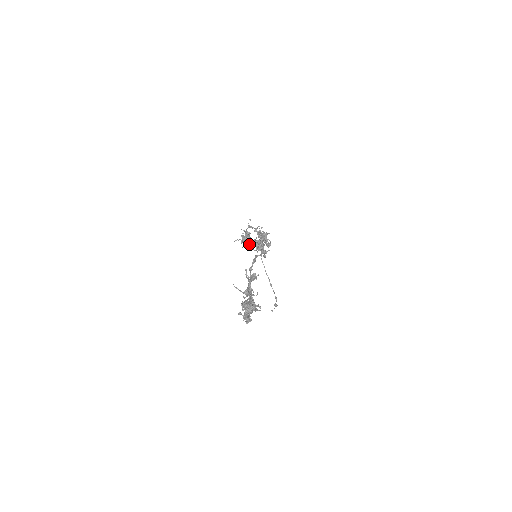
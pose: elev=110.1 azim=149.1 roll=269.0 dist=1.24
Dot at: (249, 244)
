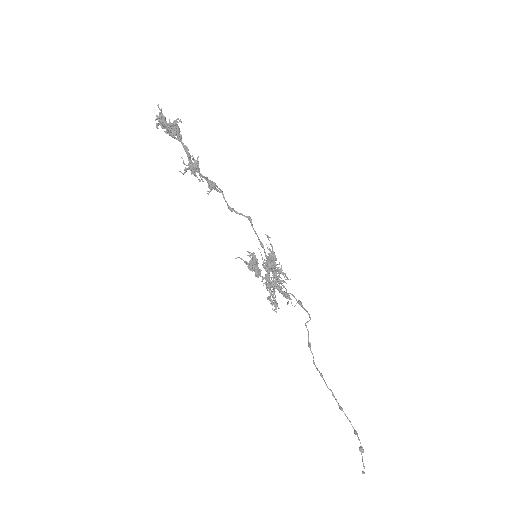
Dot at: (255, 264)
